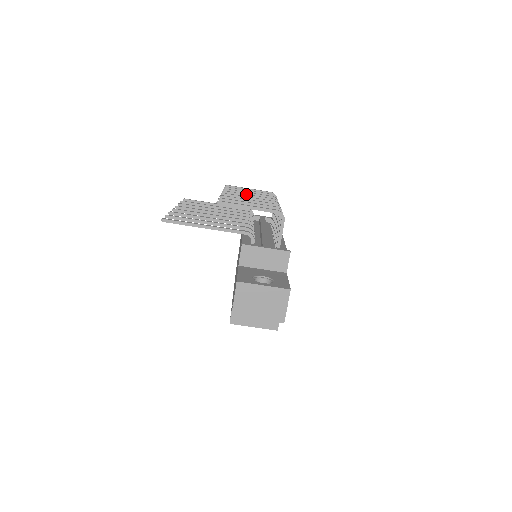
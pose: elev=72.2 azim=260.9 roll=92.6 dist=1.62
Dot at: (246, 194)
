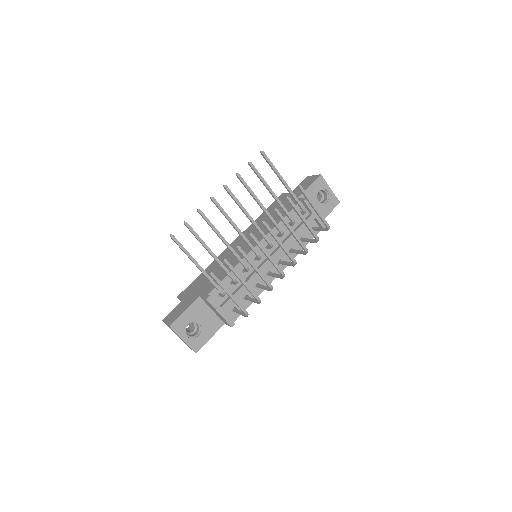
Dot at: (277, 240)
